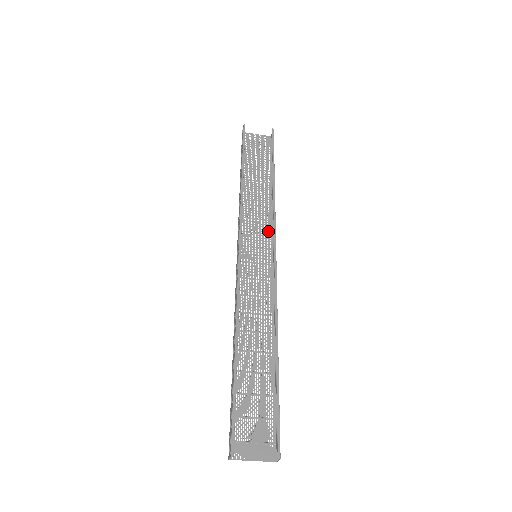
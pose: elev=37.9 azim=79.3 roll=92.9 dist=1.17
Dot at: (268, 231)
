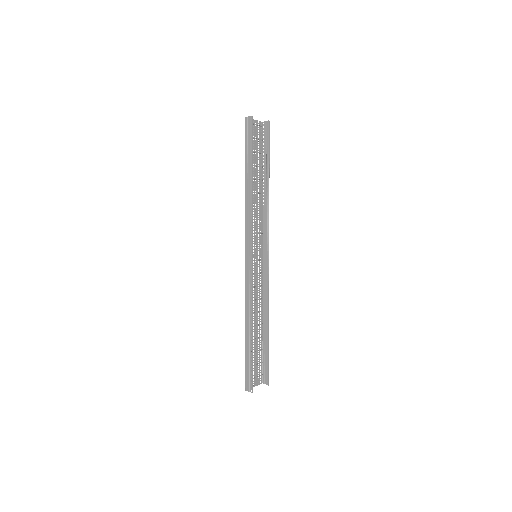
Dot at: (260, 230)
